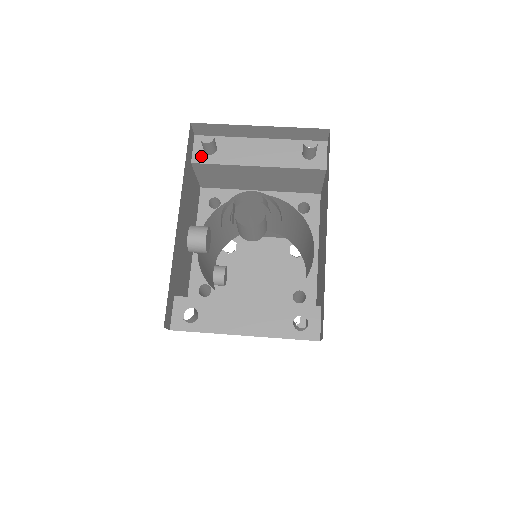
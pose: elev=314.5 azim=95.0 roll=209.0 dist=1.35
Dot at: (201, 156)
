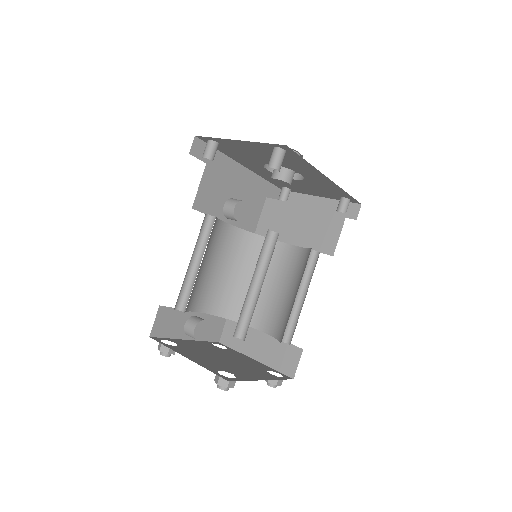
Dot at: occluded
